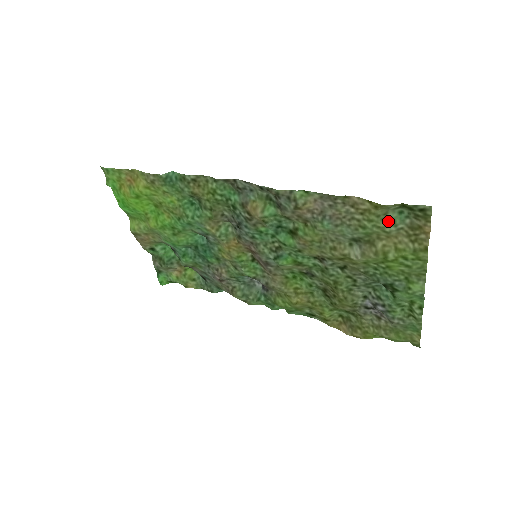
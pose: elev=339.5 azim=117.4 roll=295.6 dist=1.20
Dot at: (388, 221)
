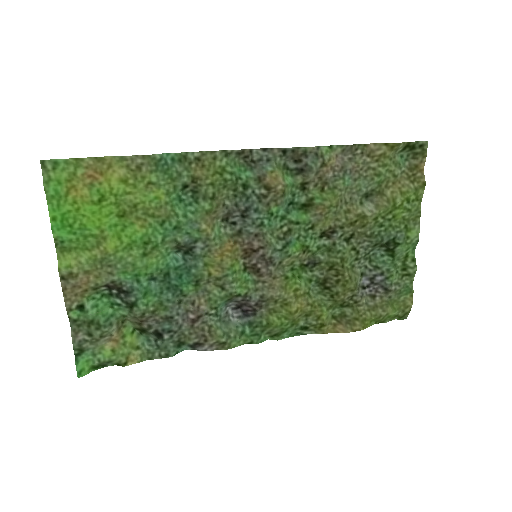
Dot at: (396, 164)
